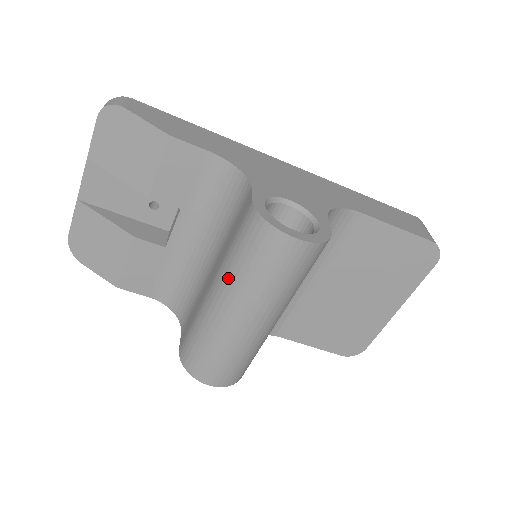
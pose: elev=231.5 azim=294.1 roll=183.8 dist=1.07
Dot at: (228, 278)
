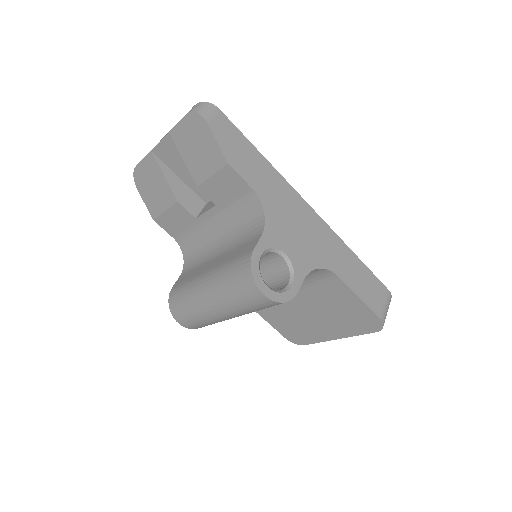
Dot at: (216, 281)
